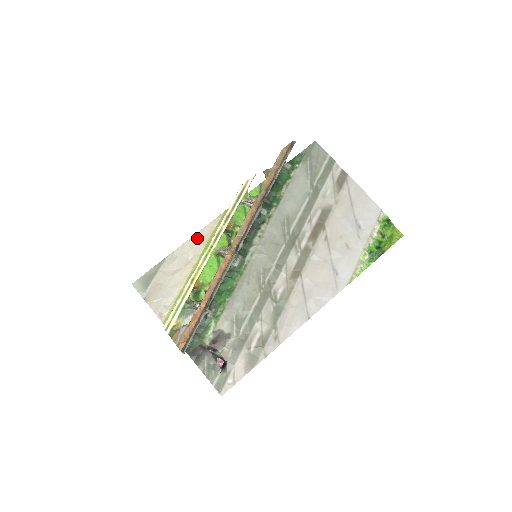
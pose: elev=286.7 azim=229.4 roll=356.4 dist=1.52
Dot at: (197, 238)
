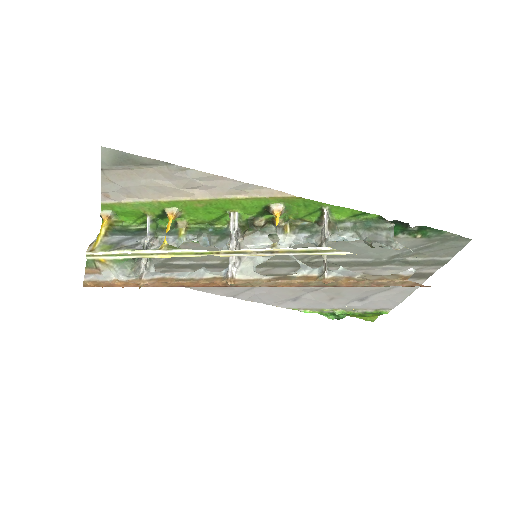
Dot at: (232, 184)
